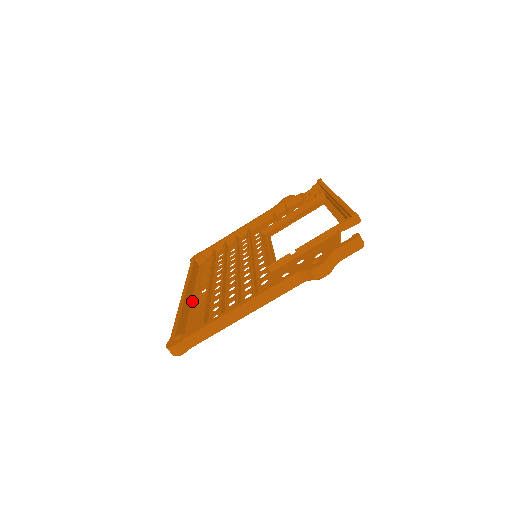
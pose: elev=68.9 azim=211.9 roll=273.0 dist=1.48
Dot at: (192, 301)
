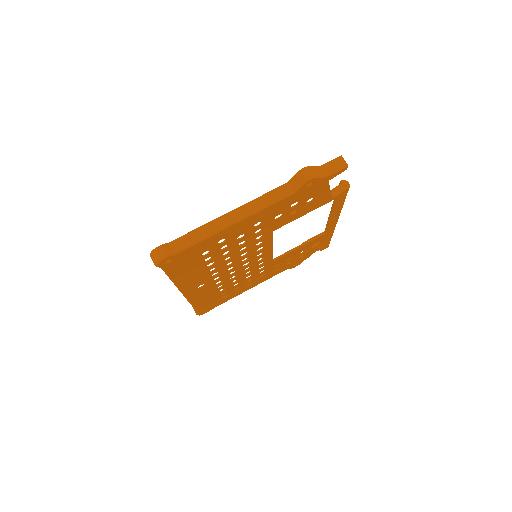
Dot at: (187, 288)
